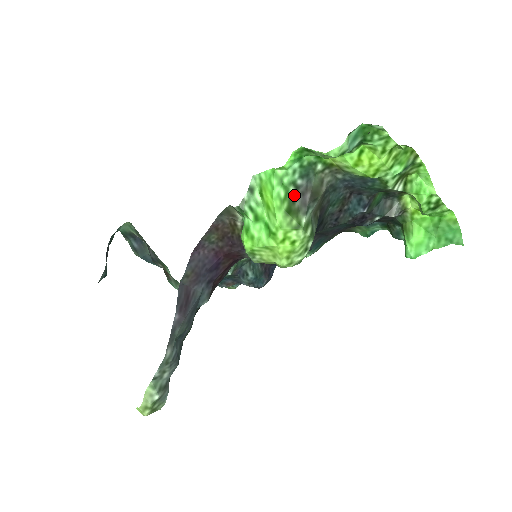
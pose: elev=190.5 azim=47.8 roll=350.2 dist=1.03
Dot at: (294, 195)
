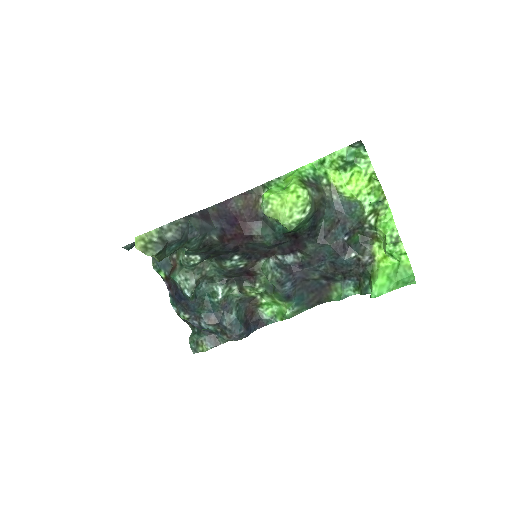
Dot at: (306, 181)
